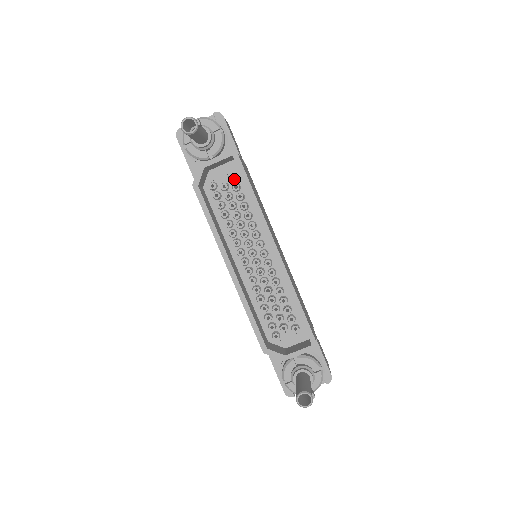
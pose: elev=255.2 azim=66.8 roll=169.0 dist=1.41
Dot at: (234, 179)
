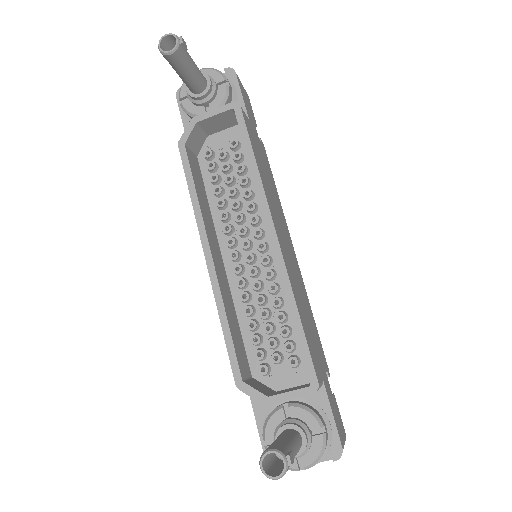
Dot at: (236, 145)
